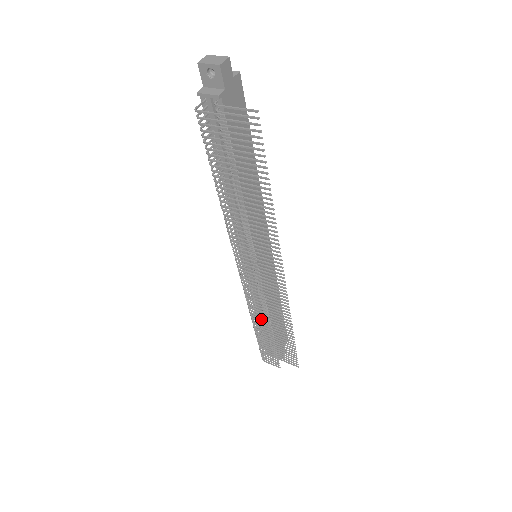
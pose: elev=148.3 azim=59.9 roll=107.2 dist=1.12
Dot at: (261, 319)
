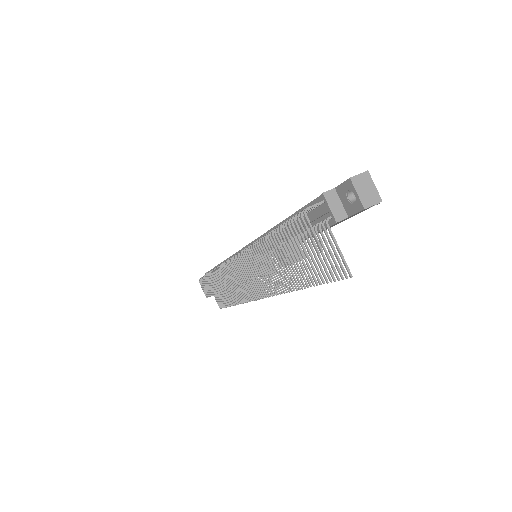
Dot at: (220, 282)
